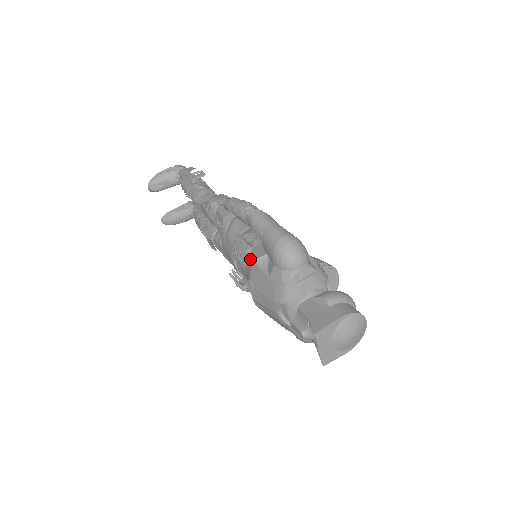
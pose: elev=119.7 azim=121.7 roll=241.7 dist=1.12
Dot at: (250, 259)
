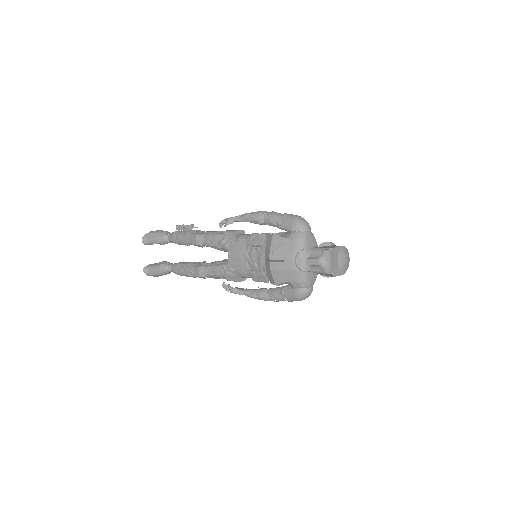
Dot at: (265, 242)
